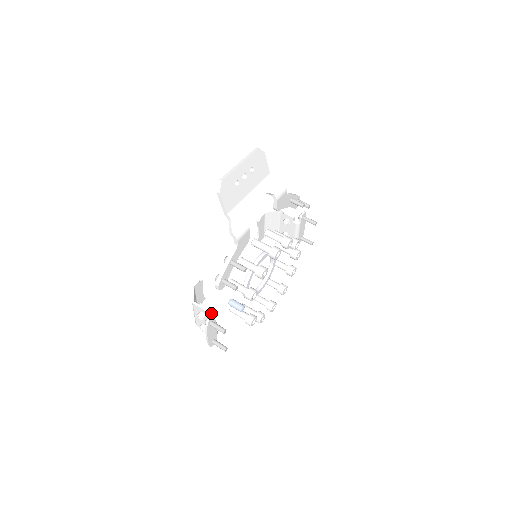
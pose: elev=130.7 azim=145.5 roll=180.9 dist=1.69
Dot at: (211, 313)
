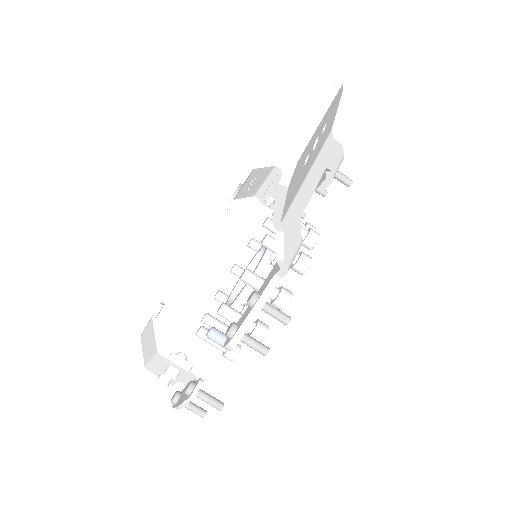
Dot at: (191, 368)
